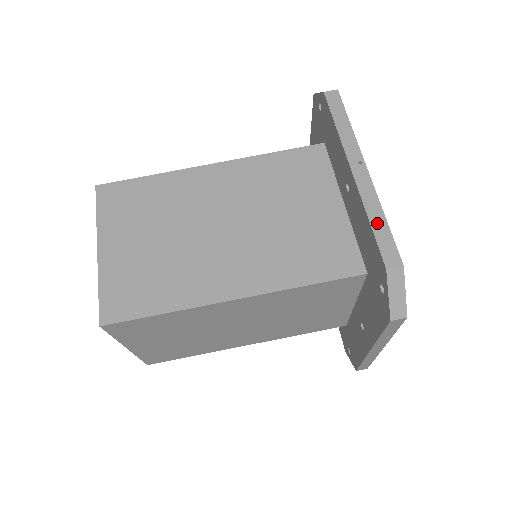
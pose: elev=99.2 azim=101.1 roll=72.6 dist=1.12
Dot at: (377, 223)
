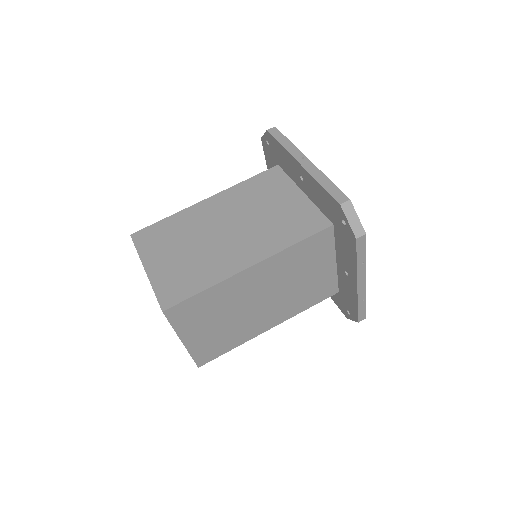
Dot at: (325, 184)
